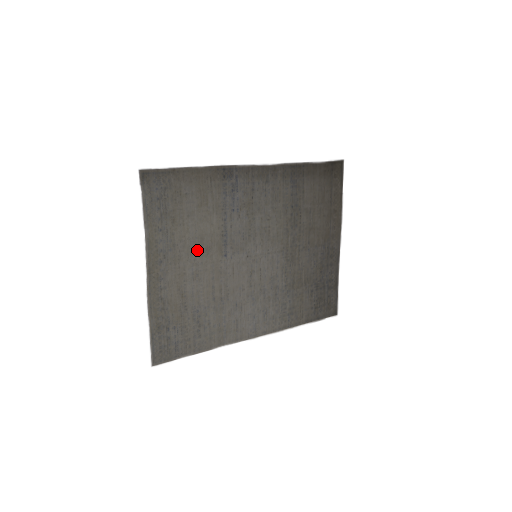
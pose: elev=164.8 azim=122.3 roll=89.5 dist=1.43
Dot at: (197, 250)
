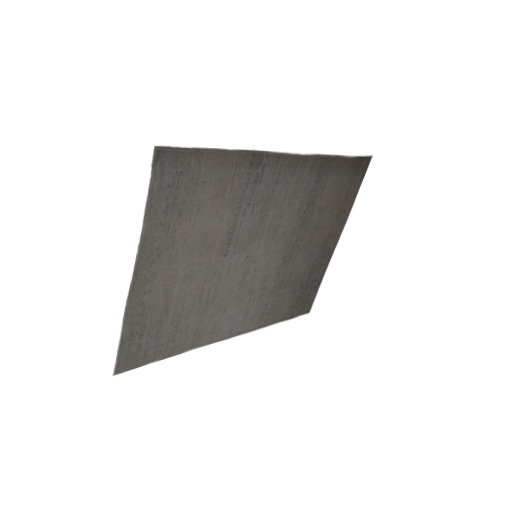
Dot at: (197, 249)
